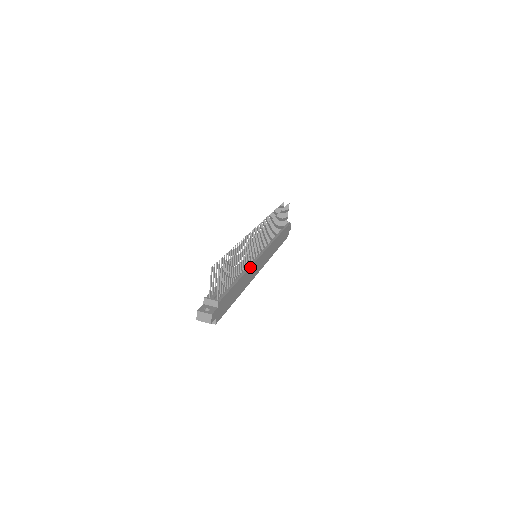
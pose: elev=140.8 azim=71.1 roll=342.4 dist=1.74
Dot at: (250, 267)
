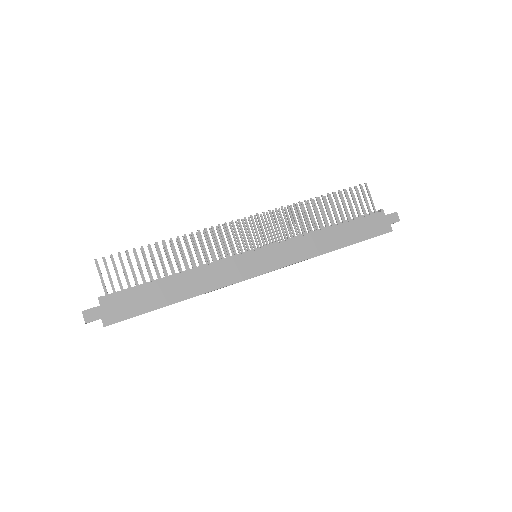
Dot at: (210, 265)
